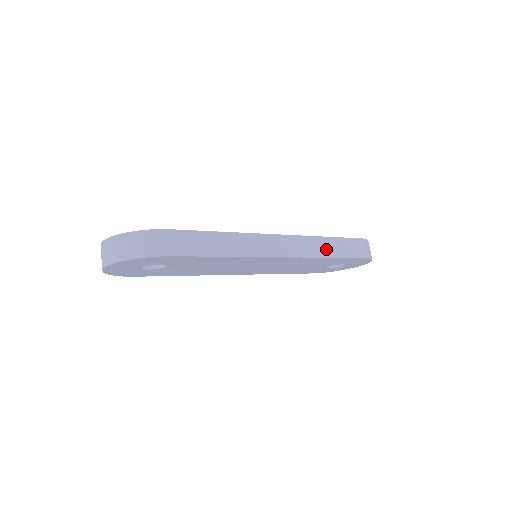
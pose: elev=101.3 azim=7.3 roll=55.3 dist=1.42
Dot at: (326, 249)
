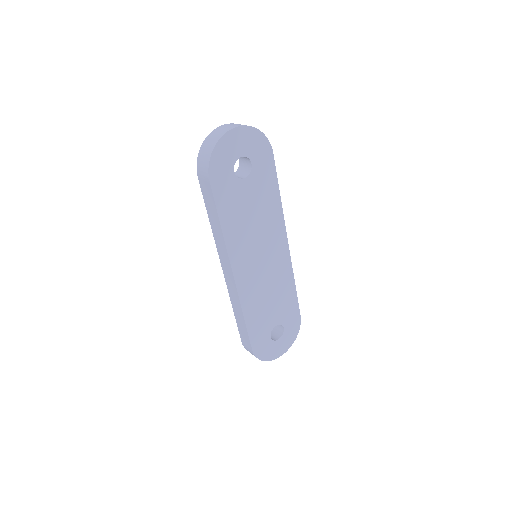
Dot at: occluded
